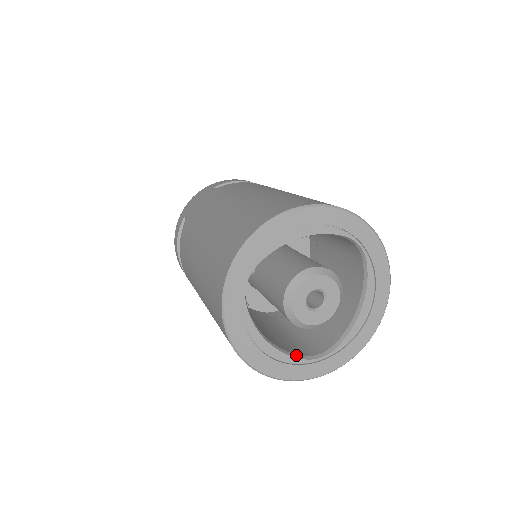
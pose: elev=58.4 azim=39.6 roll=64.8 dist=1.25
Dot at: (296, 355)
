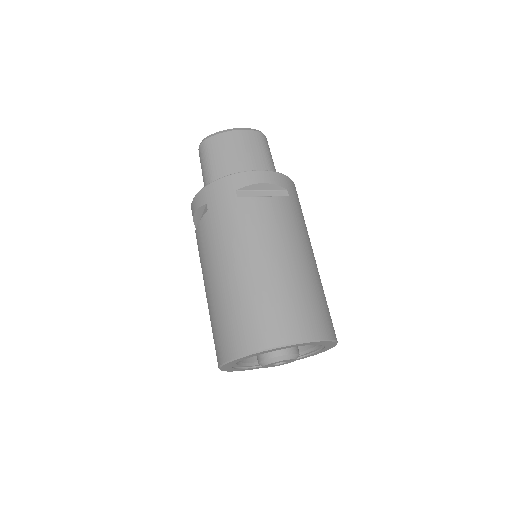
Dot at: occluded
